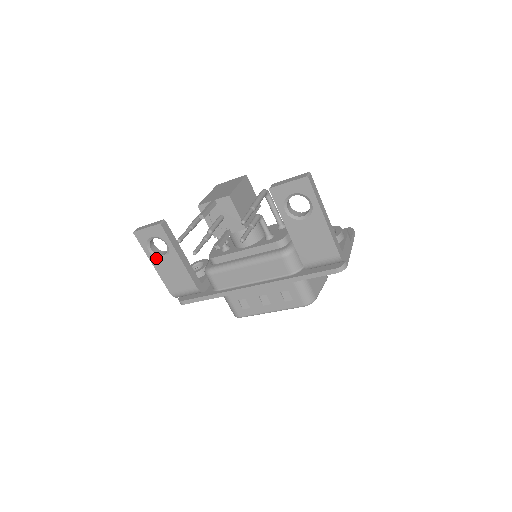
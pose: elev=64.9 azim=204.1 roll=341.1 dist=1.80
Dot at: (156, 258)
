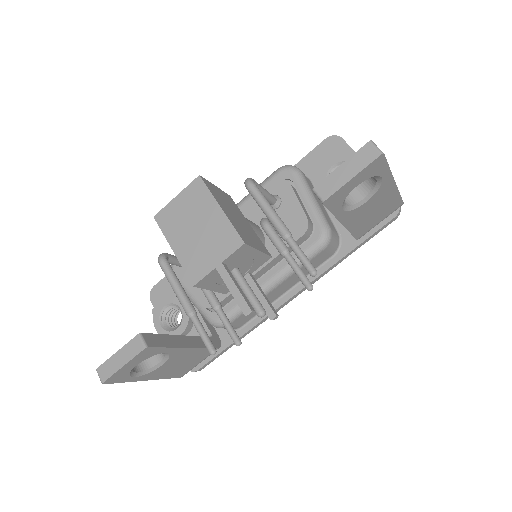
Dot at: (150, 373)
